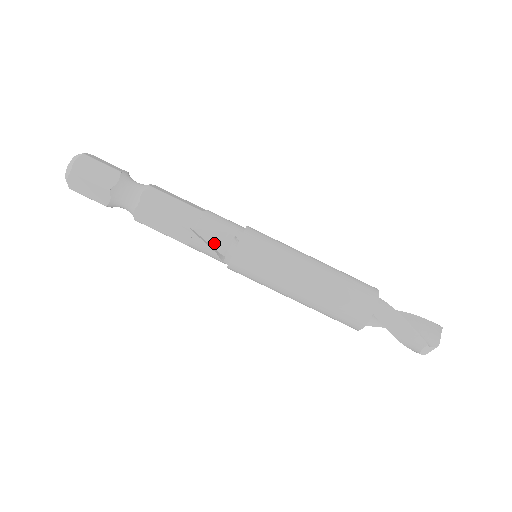
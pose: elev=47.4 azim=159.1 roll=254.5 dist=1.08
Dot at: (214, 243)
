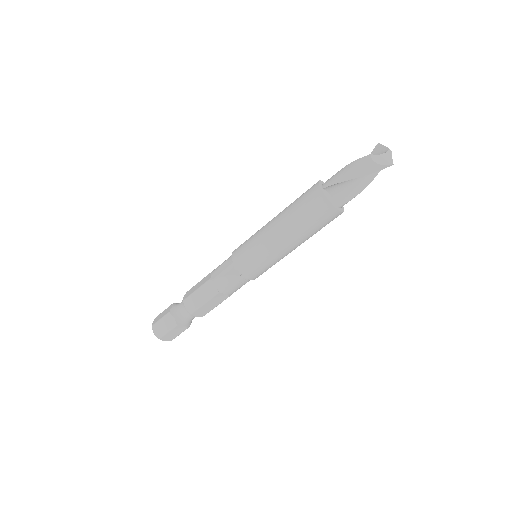
Dot at: occluded
